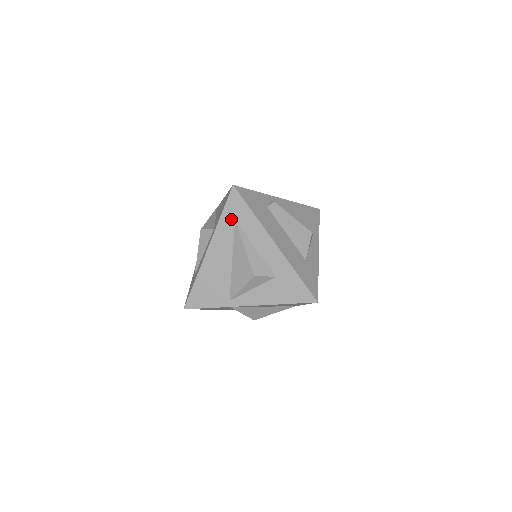
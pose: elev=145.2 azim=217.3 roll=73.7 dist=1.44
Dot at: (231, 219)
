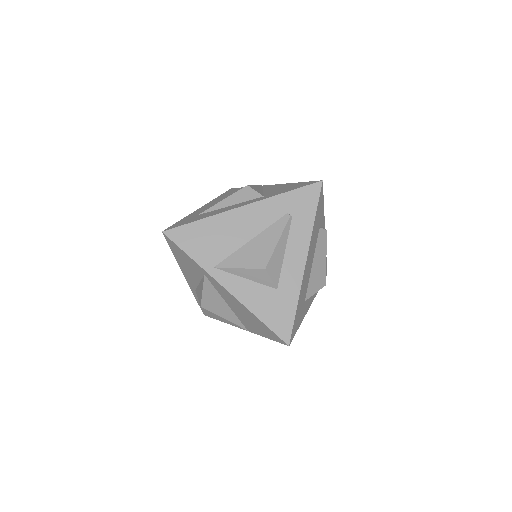
Dot at: (291, 204)
